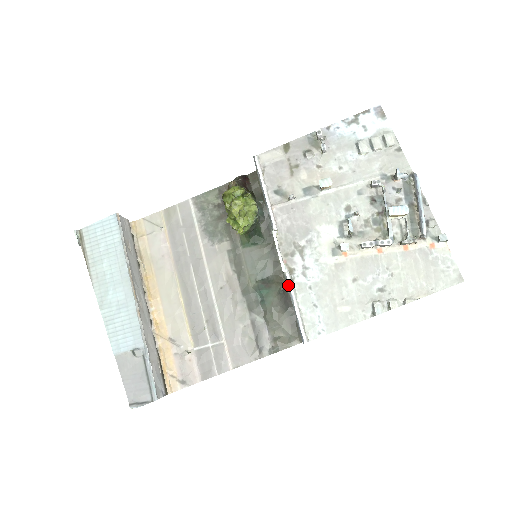
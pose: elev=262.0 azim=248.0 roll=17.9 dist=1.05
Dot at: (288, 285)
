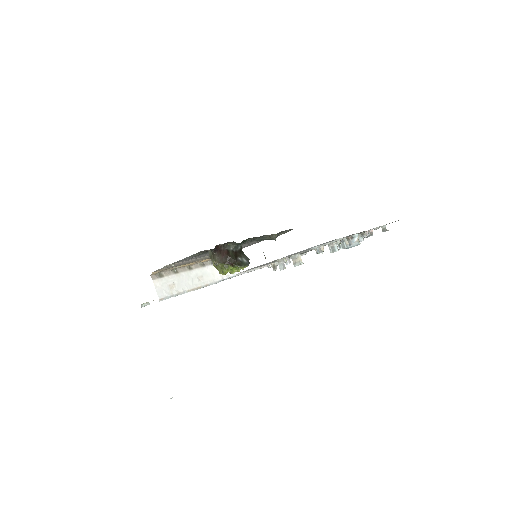
Dot at: occluded
